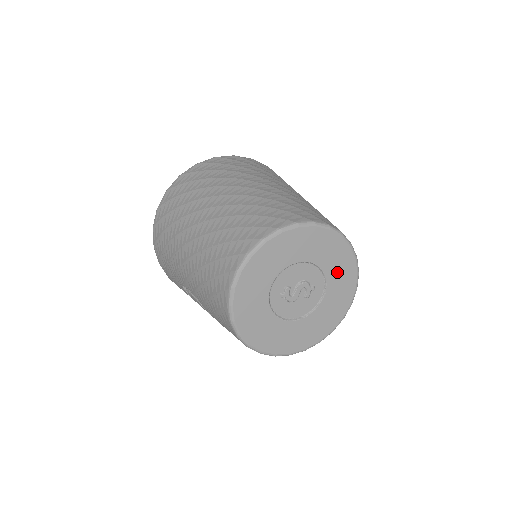
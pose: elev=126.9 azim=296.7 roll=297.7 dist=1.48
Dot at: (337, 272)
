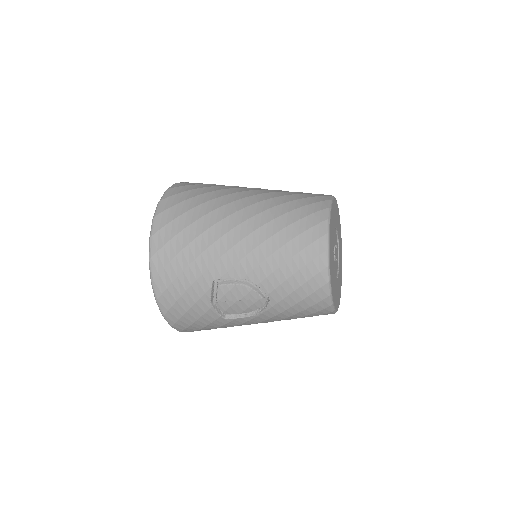
Dot at: (340, 245)
